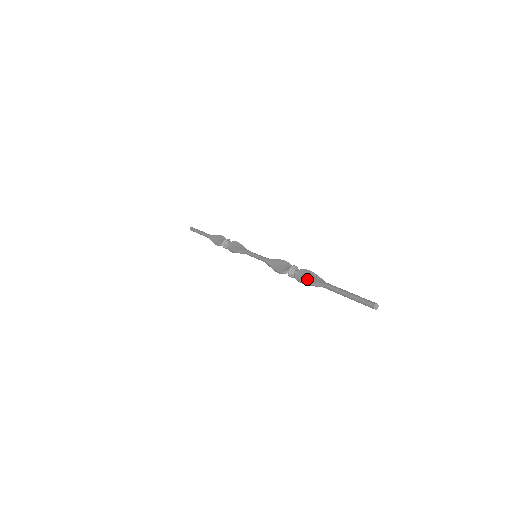
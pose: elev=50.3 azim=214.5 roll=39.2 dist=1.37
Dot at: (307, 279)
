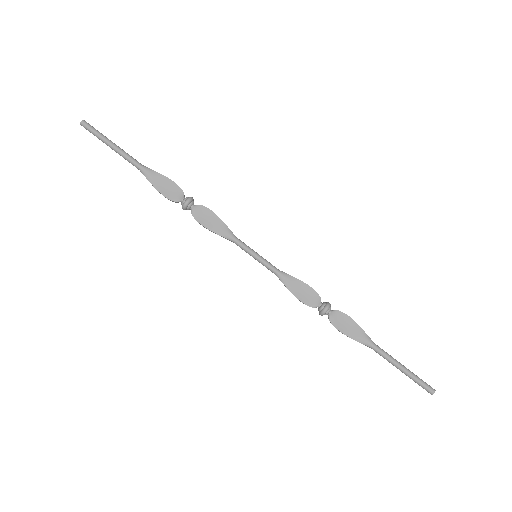
Dot at: (349, 330)
